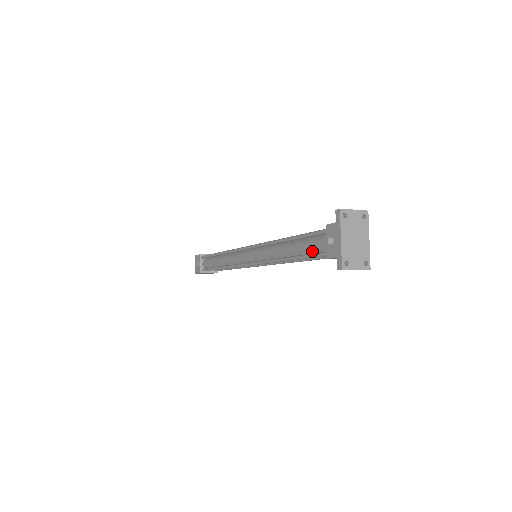
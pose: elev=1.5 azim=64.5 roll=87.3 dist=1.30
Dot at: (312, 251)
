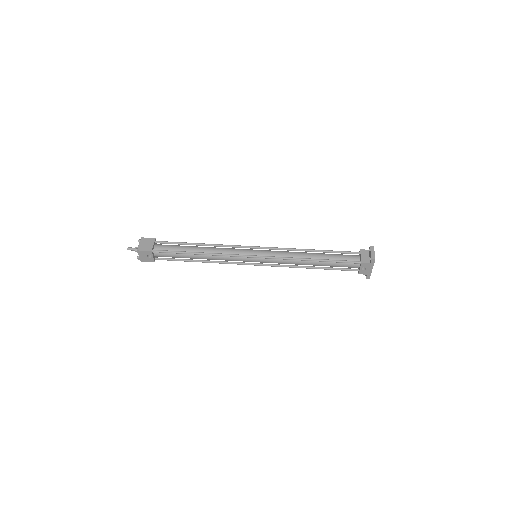
Dot at: occluded
